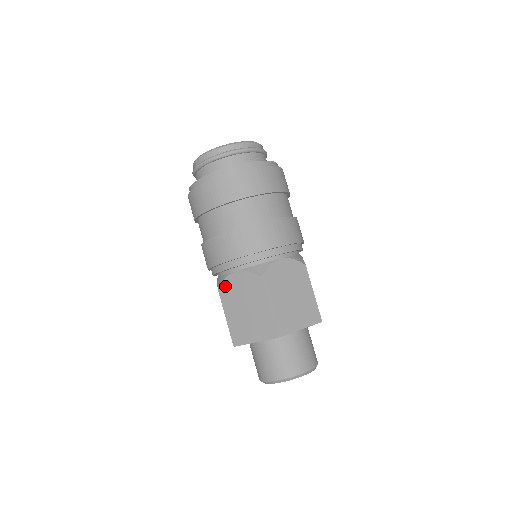
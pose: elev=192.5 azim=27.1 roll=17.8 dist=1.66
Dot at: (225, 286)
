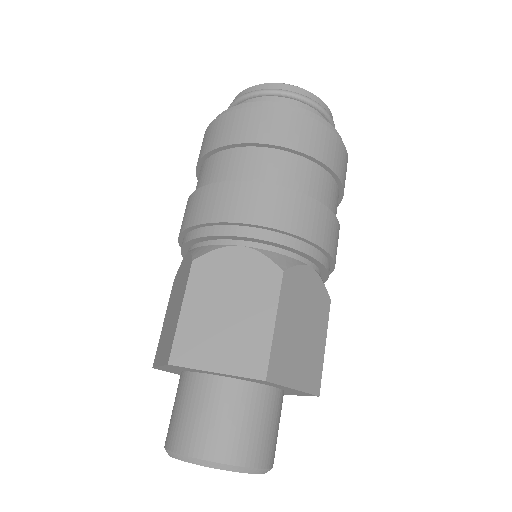
Dot at: (177, 275)
